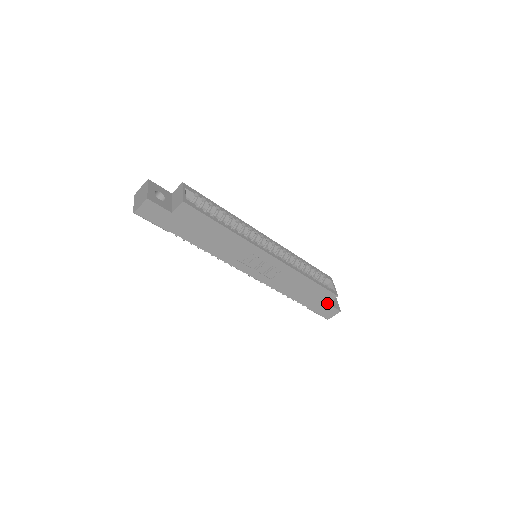
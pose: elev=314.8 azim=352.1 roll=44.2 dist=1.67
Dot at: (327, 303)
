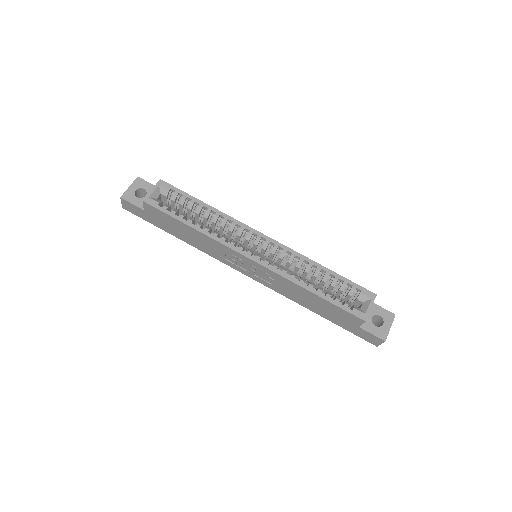
Dot at: (358, 326)
